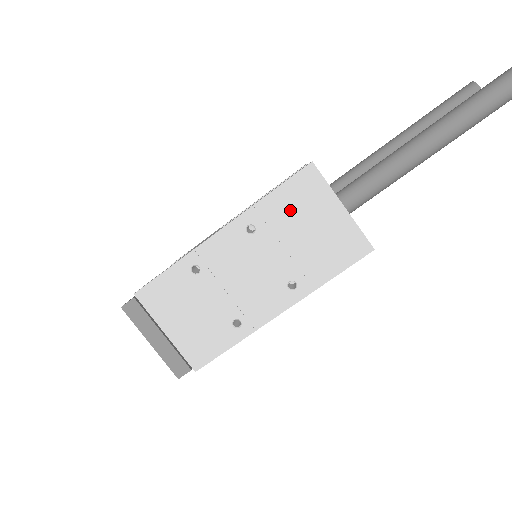
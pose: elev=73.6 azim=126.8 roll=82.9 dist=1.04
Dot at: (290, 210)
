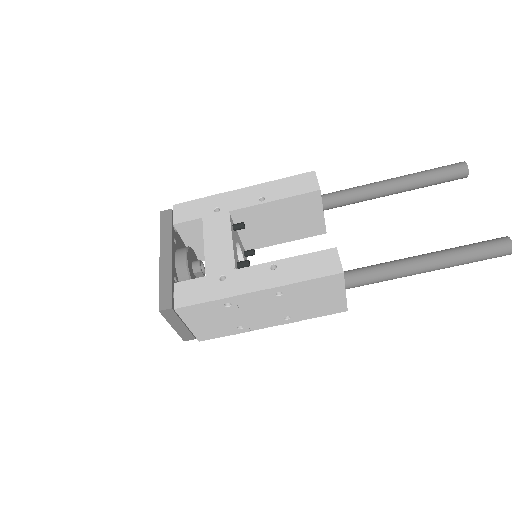
Dot at: (312, 290)
